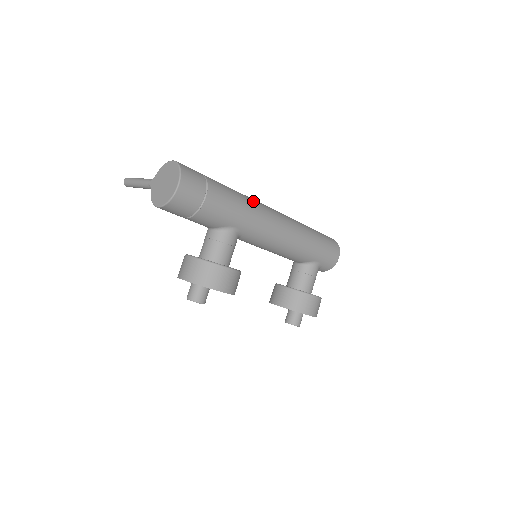
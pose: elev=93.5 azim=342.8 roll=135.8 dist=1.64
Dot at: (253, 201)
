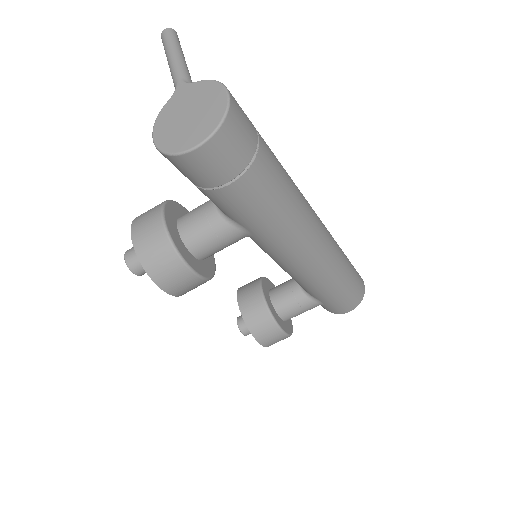
Dot at: (302, 212)
